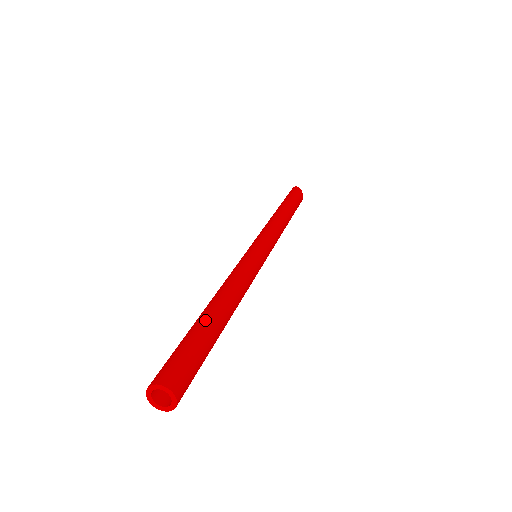
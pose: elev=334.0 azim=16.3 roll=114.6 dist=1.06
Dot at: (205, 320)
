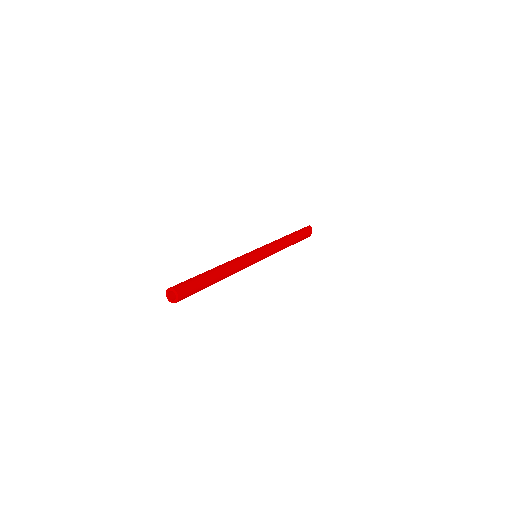
Dot at: (207, 273)
